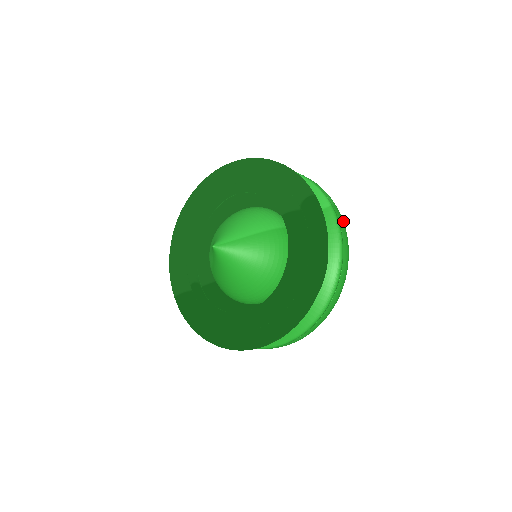
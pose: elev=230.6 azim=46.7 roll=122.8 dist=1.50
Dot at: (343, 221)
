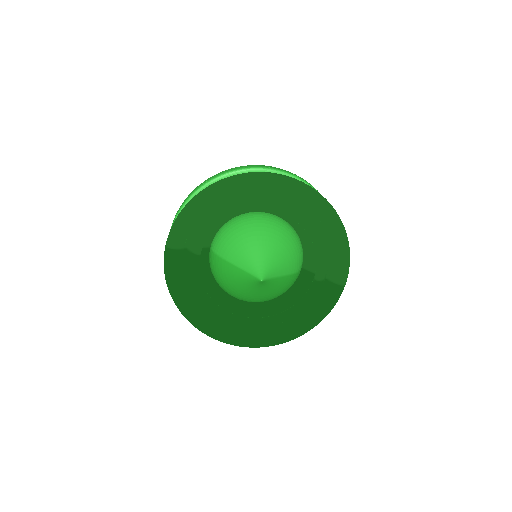
Dot at: occluded
